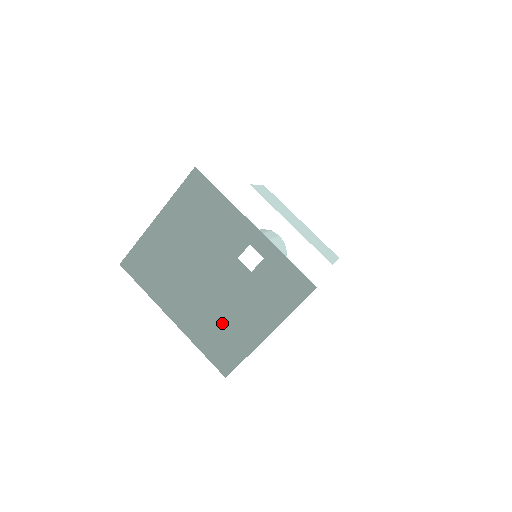
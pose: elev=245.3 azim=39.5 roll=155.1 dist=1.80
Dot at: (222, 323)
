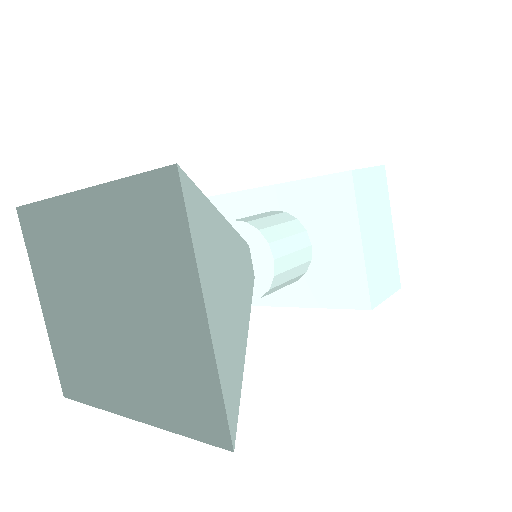
Dot at: (216, 369)
